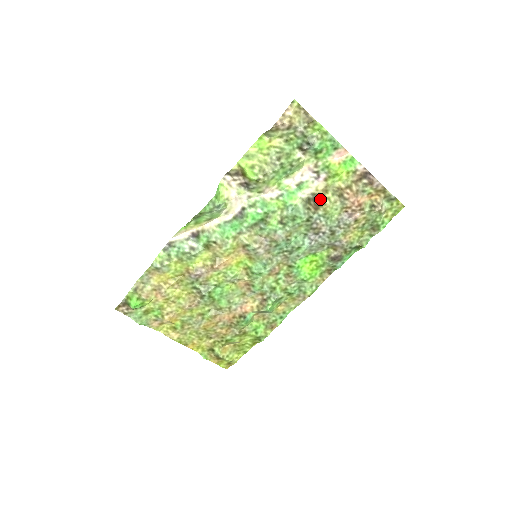
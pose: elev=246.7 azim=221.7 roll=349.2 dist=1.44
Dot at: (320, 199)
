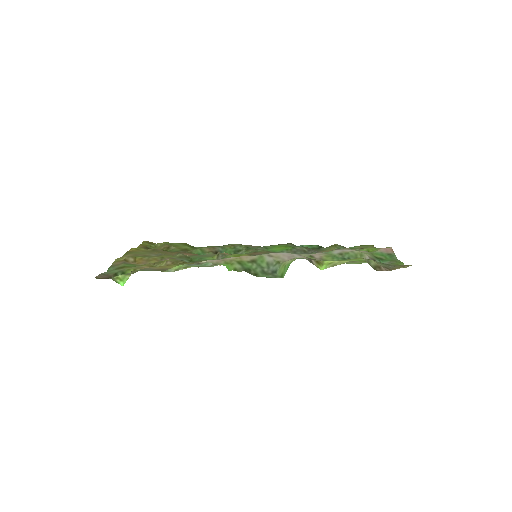
Dot at: occluded
